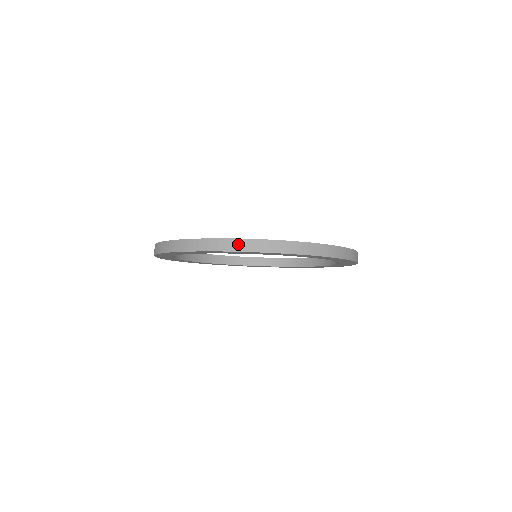
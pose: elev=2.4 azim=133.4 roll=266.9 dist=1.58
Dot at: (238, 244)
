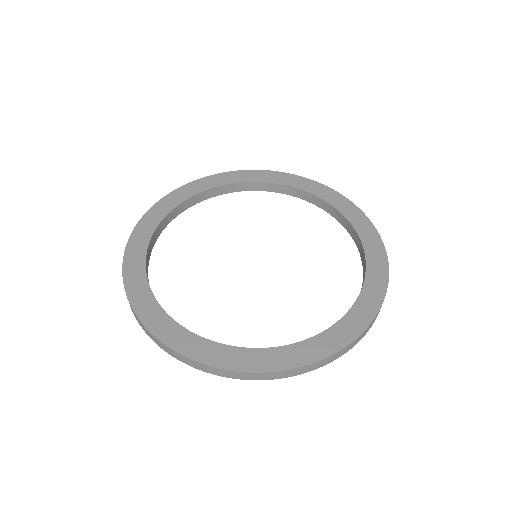
Dot at: (217, 371)
